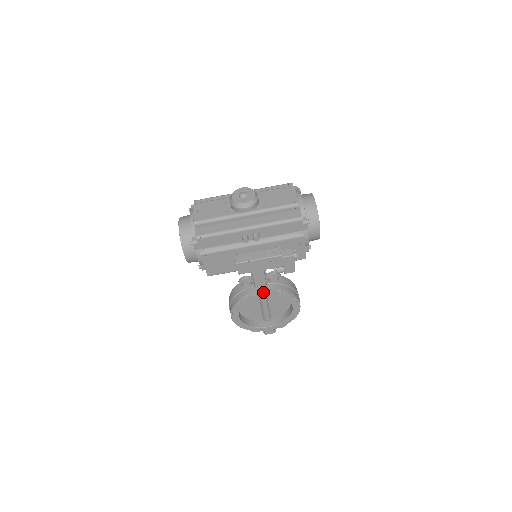
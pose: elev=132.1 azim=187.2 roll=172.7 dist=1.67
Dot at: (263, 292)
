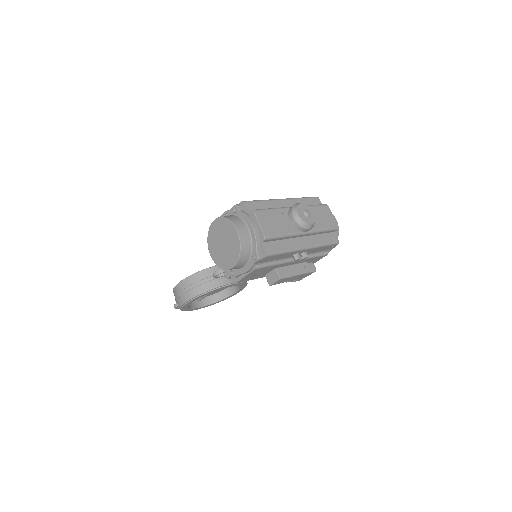
Dot at: (233, 284)
